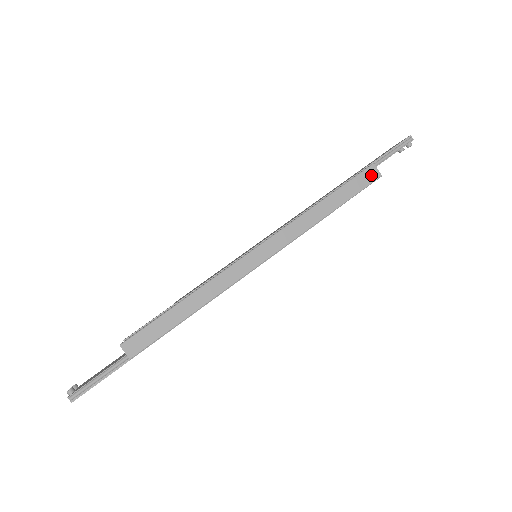
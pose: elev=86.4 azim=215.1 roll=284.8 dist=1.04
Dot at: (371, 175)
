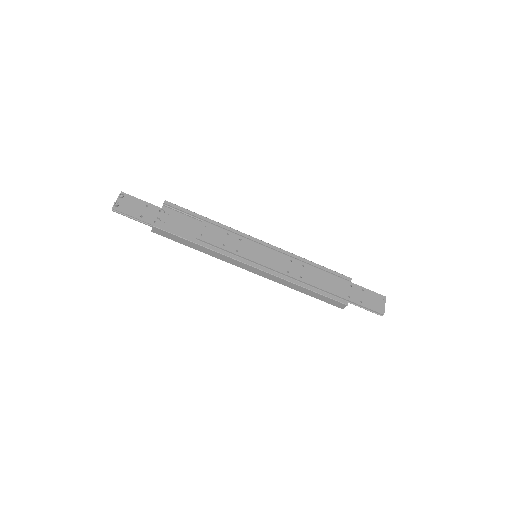
Dot at: (339, 305)
